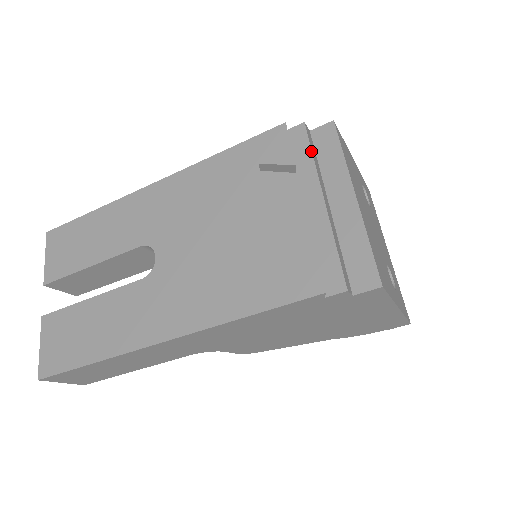
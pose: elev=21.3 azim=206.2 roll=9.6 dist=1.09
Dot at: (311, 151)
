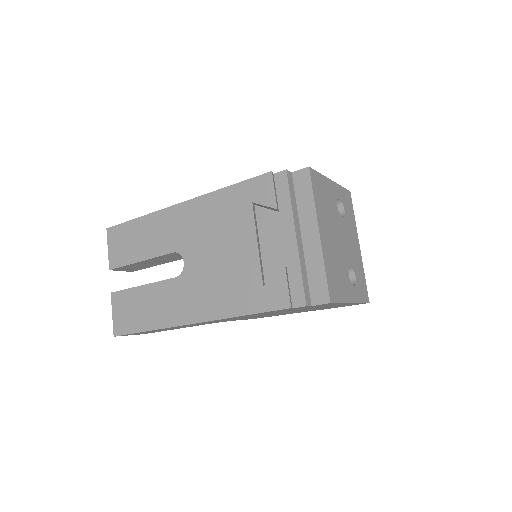
Dot at: (290, 196)
